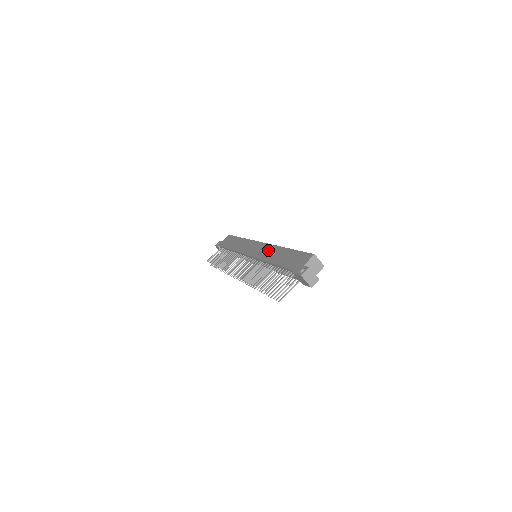
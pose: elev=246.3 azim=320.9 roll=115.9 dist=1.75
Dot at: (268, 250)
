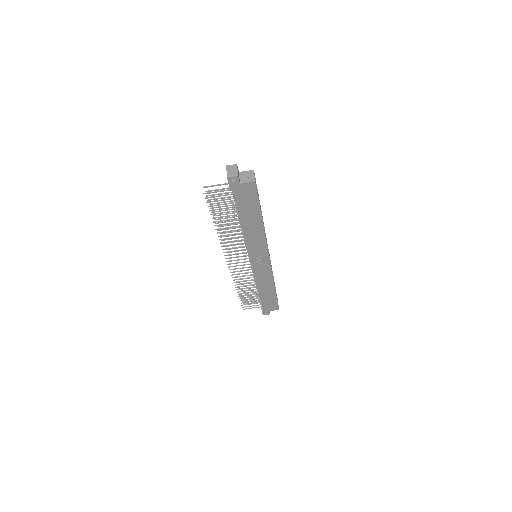
Dot at: occluded
